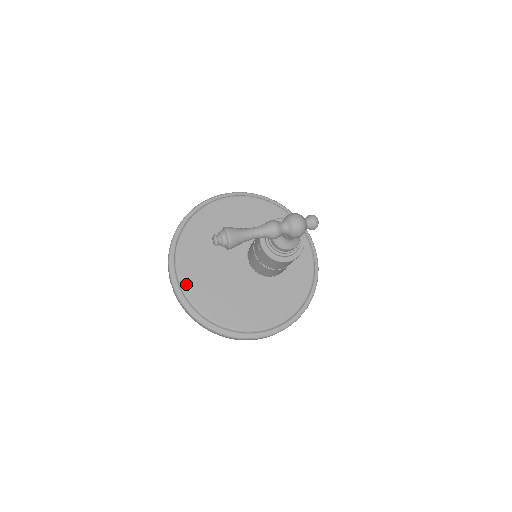
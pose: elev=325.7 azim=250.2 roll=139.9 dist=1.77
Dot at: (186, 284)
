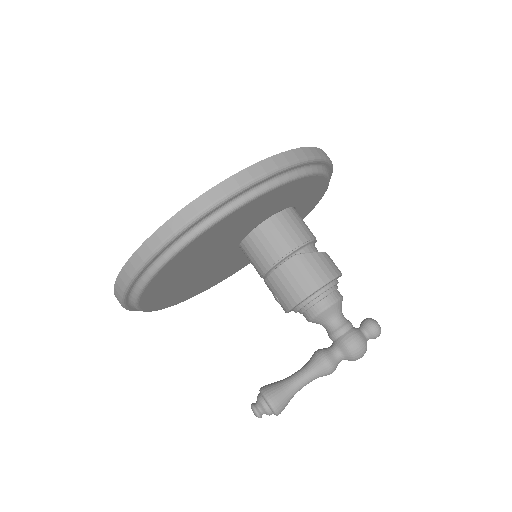
Dot at: (153, 308)
